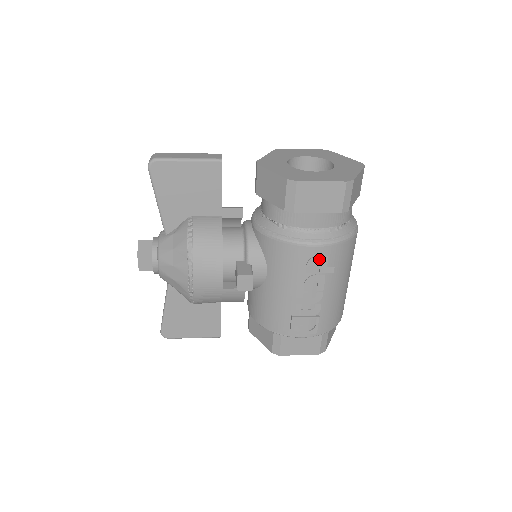
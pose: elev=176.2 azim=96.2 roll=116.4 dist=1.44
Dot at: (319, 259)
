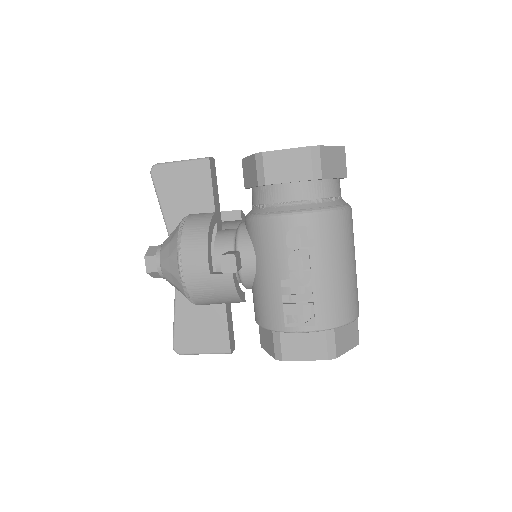
Dot at: (297, 230)
